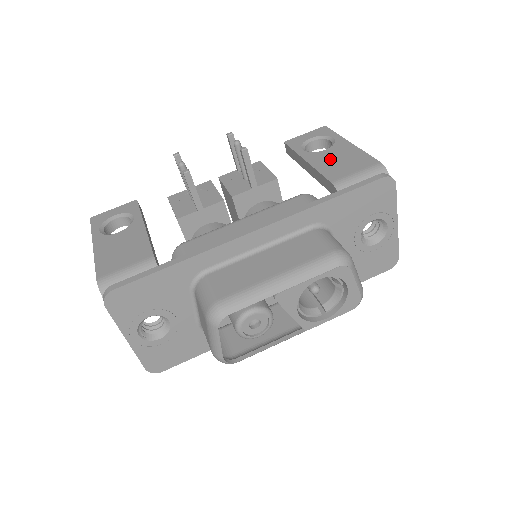
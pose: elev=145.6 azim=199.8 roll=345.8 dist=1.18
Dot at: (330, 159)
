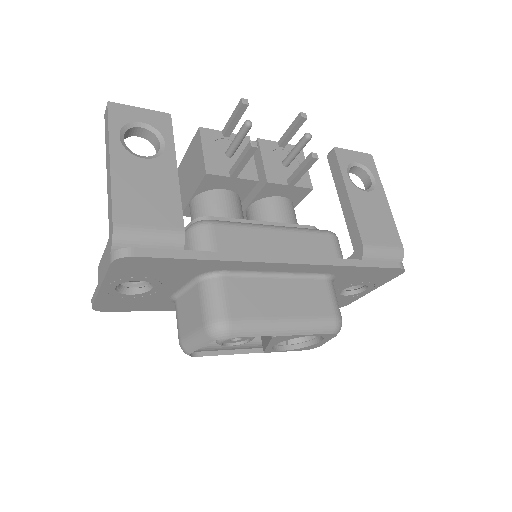
Dot at: (368, 209)
